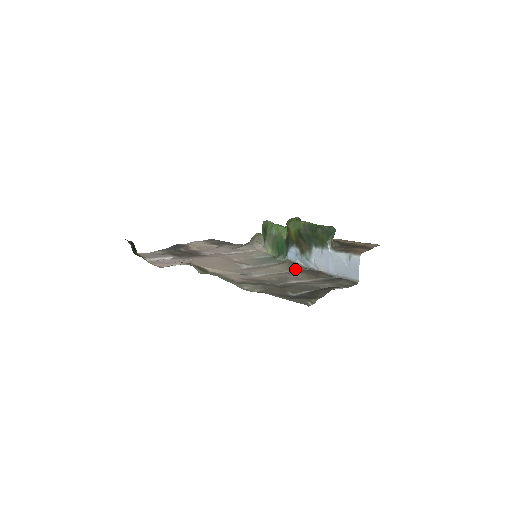
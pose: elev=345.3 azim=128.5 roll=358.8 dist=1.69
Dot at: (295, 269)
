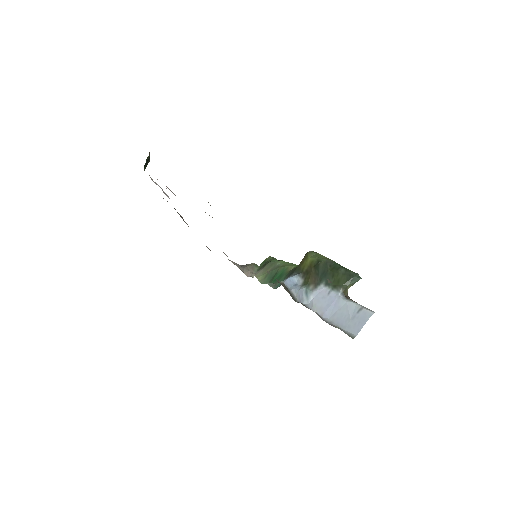
Dot at: (288, 291)
